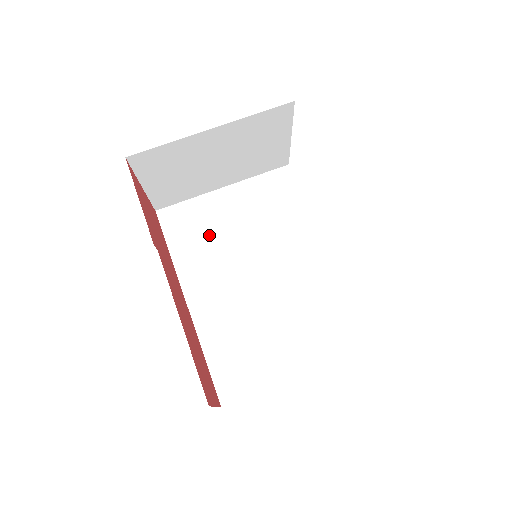
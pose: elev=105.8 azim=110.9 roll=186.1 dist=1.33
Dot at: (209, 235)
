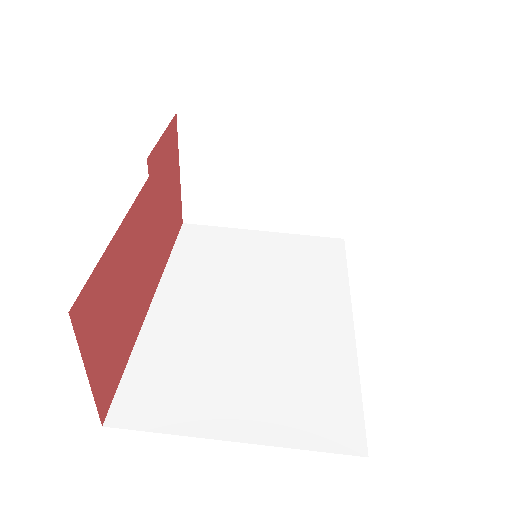
Dot at: (222, 258)
